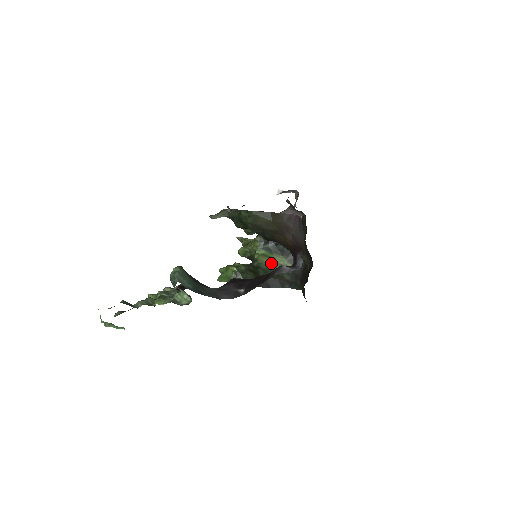
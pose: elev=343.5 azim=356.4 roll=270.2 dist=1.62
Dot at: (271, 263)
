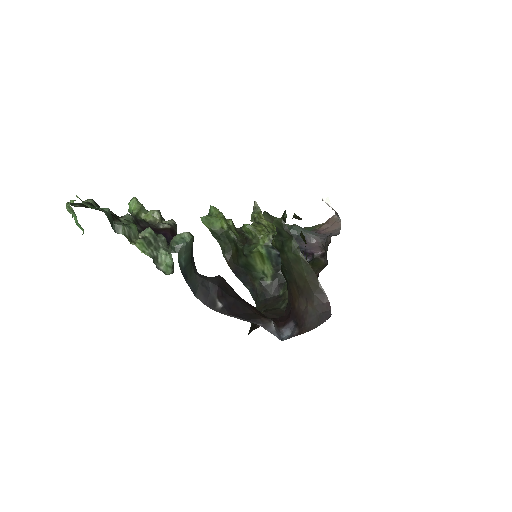
Dot at: (259, 264)
